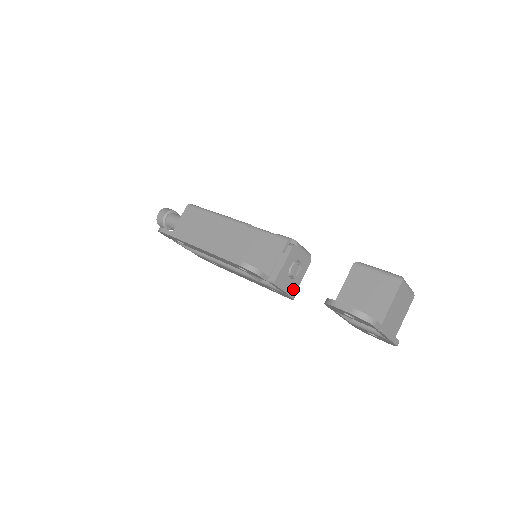
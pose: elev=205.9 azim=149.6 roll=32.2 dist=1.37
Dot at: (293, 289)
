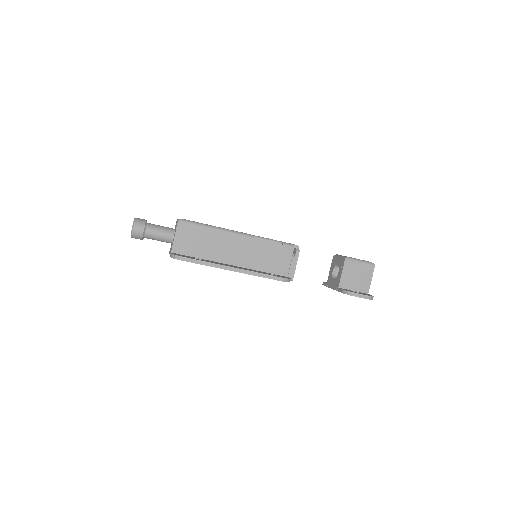
Dot at: occluded
